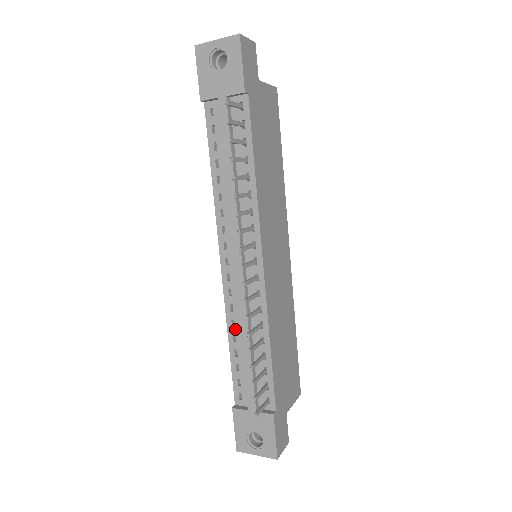
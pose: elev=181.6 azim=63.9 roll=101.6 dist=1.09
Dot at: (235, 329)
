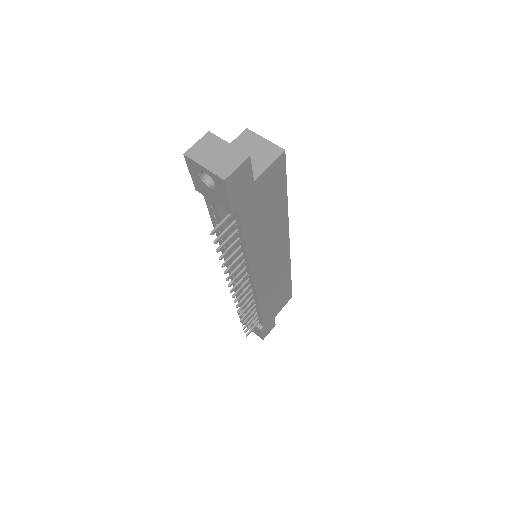
Dot at: occluded
